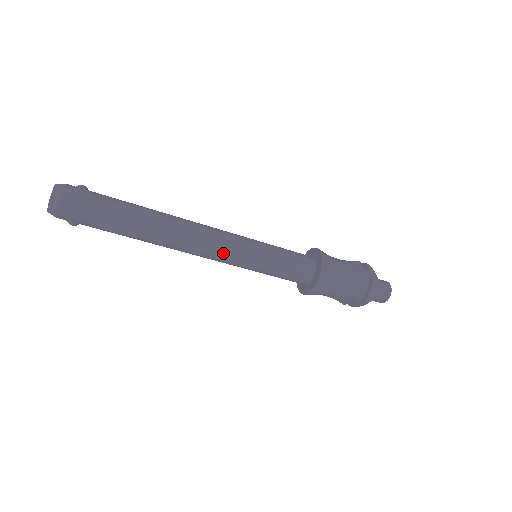
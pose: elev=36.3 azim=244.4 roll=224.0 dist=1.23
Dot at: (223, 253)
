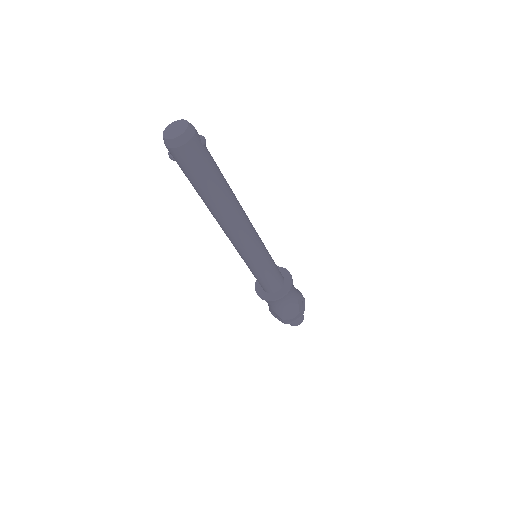
Dot at: (244, 247)
